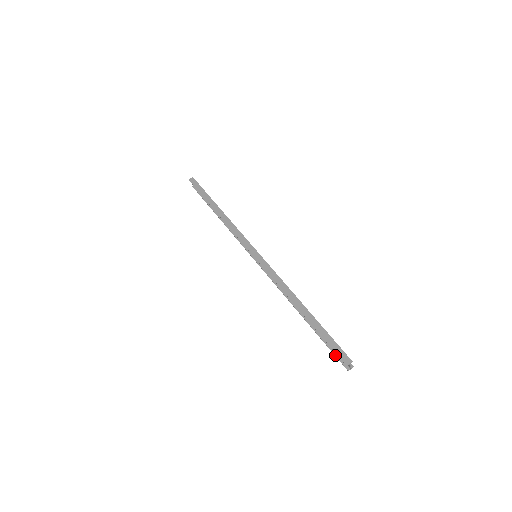
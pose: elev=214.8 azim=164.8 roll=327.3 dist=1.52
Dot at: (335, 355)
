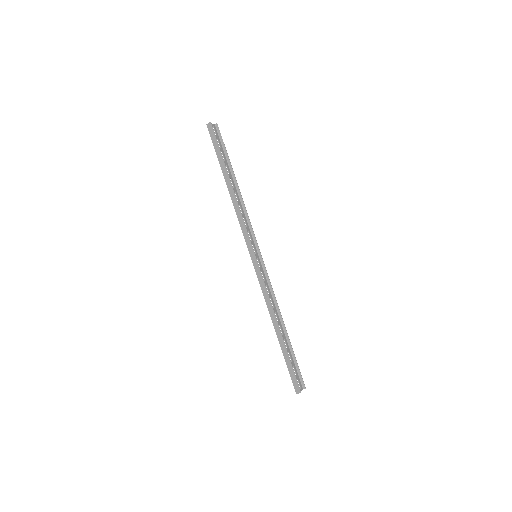
Dot at: occluded
